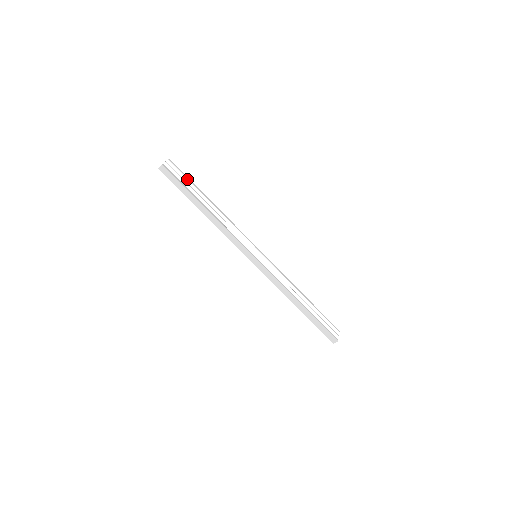
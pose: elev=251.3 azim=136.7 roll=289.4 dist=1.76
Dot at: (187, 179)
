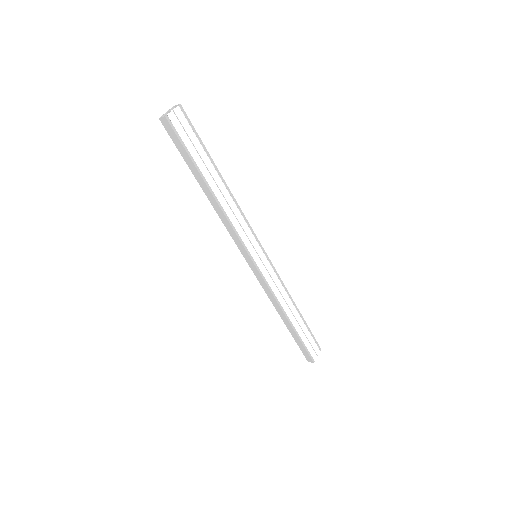
Dot at: (197, 140)
